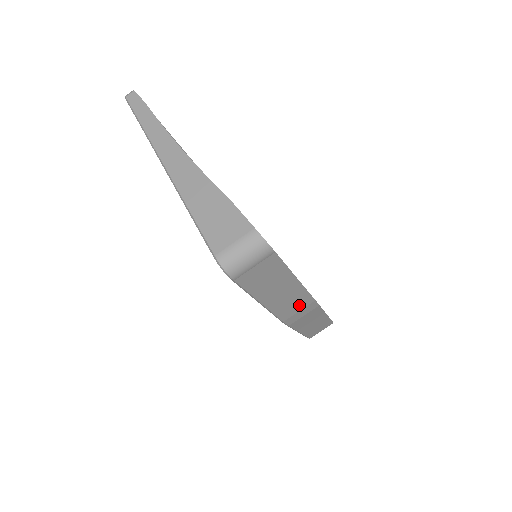
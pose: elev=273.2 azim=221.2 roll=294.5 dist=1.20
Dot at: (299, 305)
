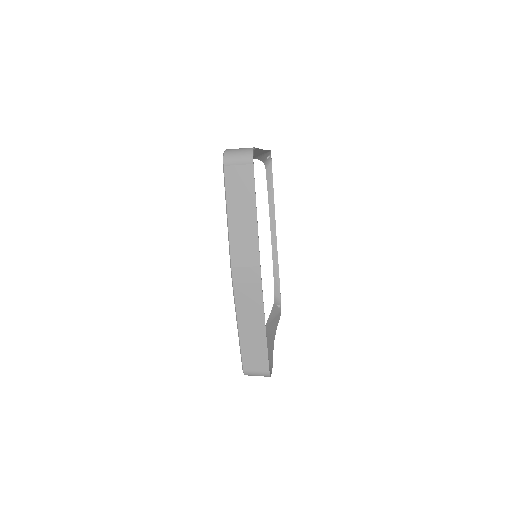
Dot at: (248, 257)
